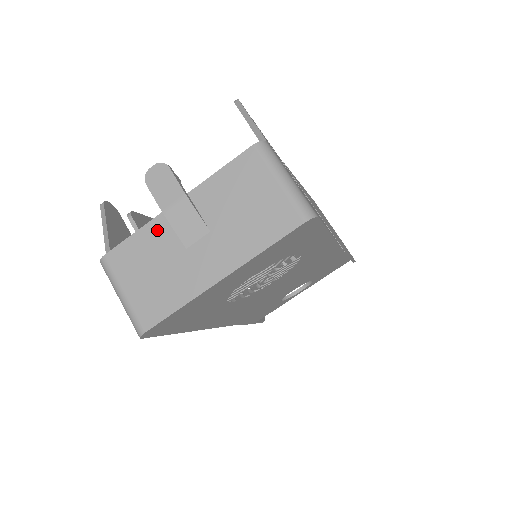
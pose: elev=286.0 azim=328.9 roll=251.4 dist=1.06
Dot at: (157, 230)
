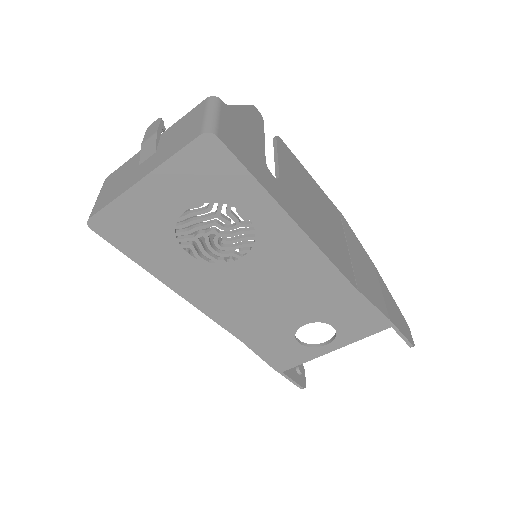
Dot at: (135, 158)
